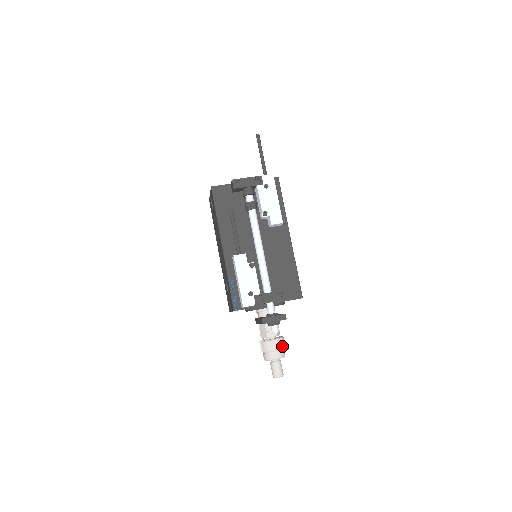
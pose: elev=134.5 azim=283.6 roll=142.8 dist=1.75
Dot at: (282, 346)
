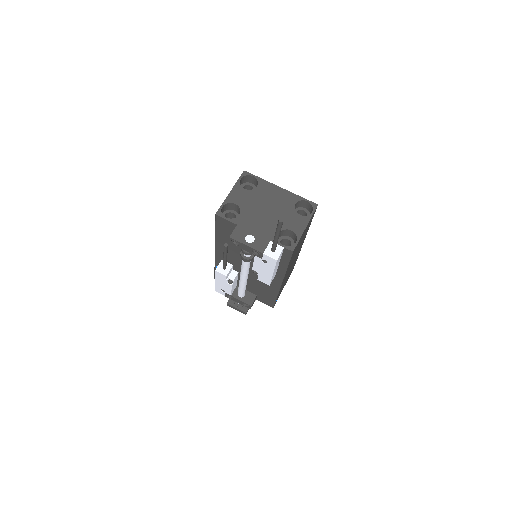
Dot at: occluded
